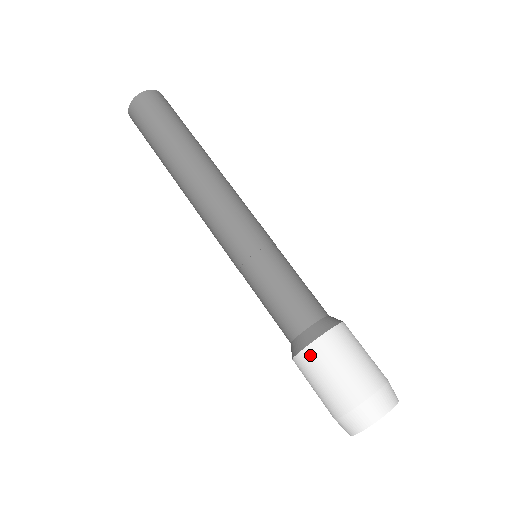
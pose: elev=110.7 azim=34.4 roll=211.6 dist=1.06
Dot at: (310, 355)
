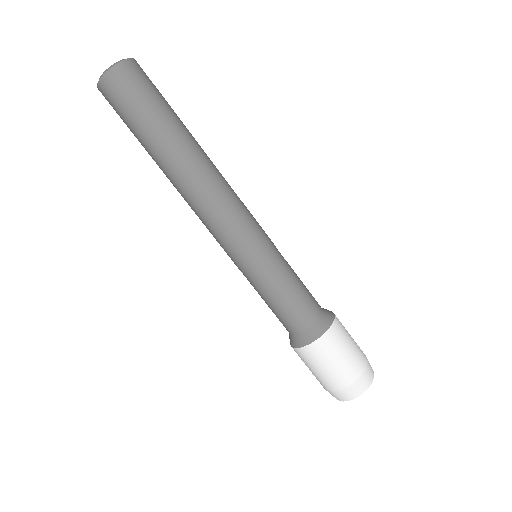
Dot at: (312, 351)
